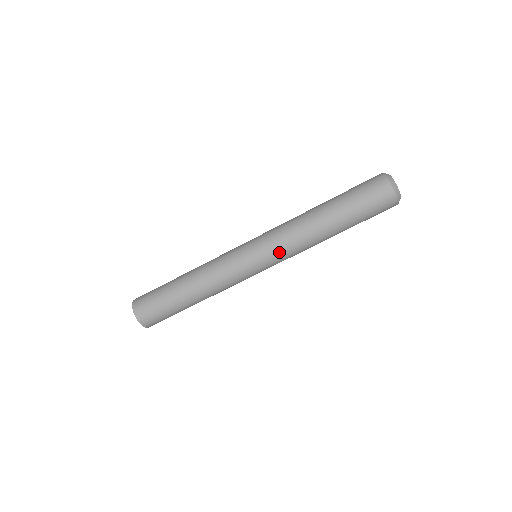
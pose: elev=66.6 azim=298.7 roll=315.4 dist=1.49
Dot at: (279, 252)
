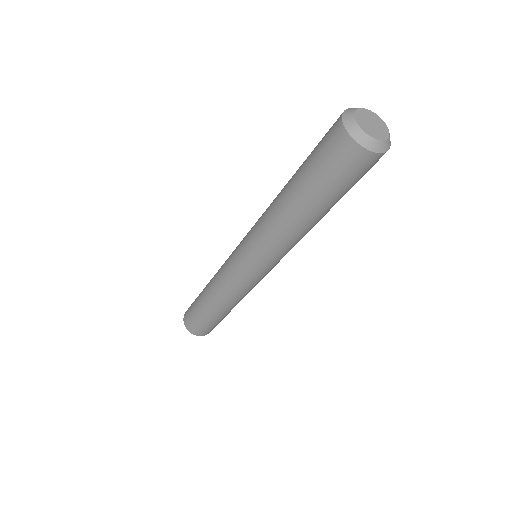
Dot at: occluded
